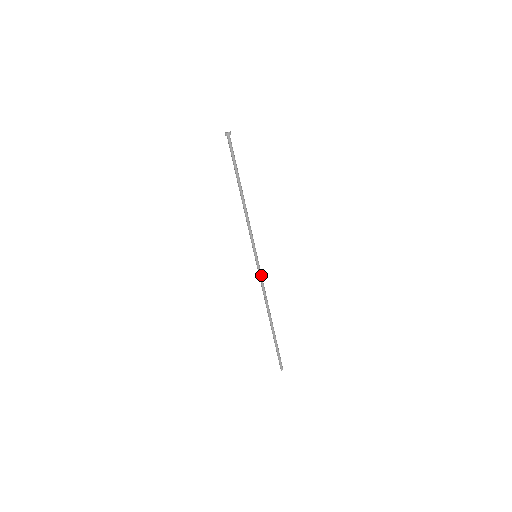
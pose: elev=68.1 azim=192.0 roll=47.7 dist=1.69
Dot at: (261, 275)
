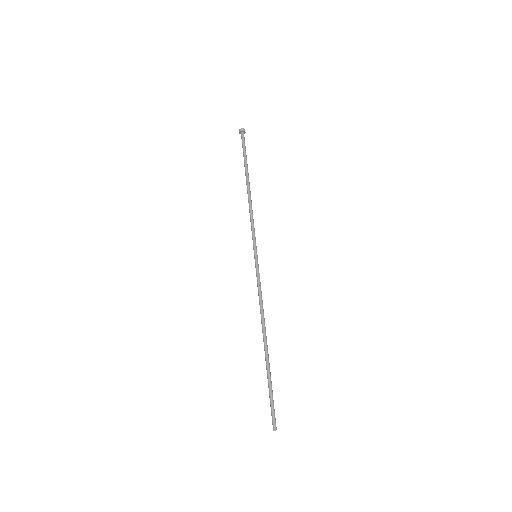
Dot at: (259, 280)
